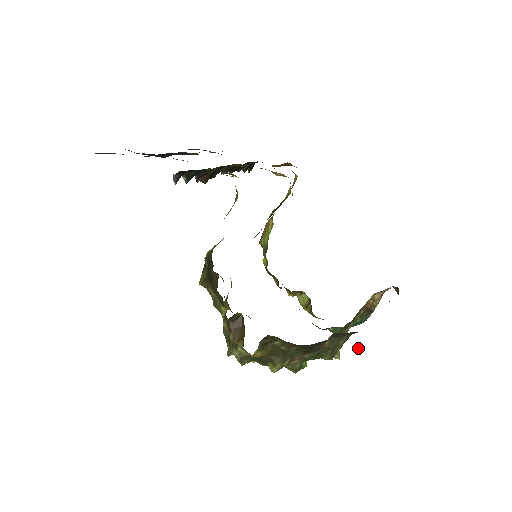
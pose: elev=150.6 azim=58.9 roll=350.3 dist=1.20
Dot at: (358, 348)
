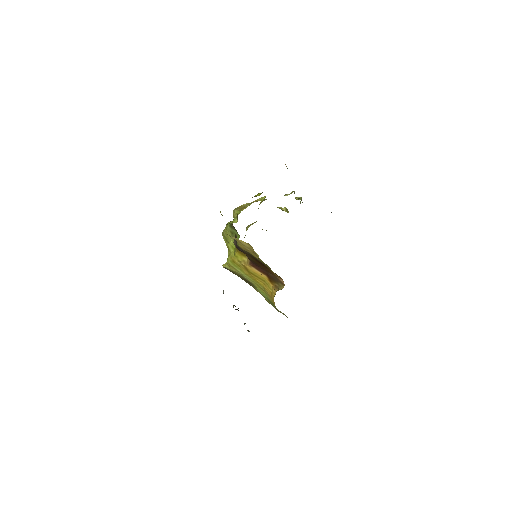
Dot at: occluded
